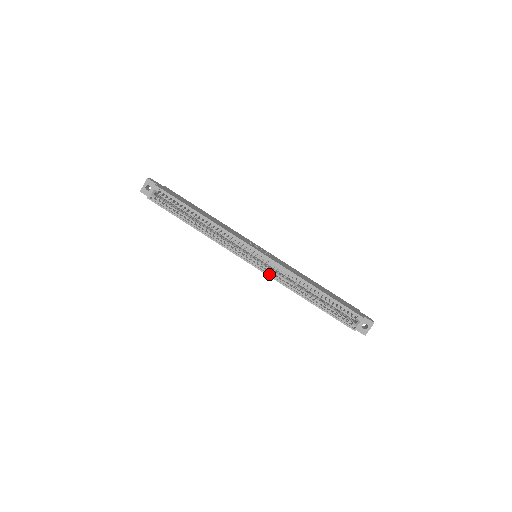
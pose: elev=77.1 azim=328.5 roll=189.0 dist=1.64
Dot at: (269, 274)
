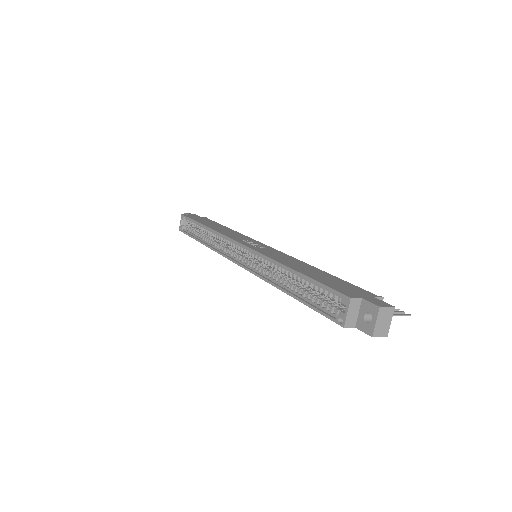
Dot at: (250, 269)
